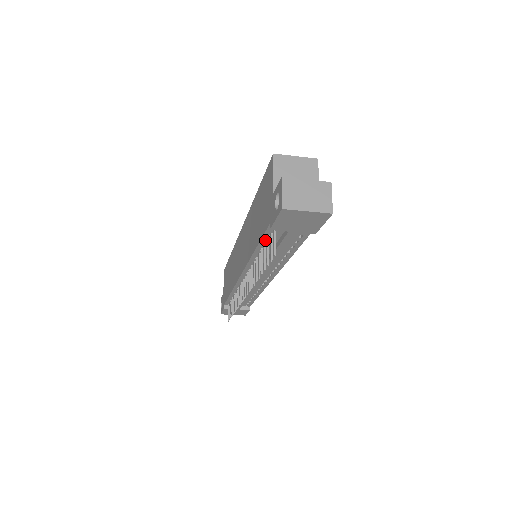
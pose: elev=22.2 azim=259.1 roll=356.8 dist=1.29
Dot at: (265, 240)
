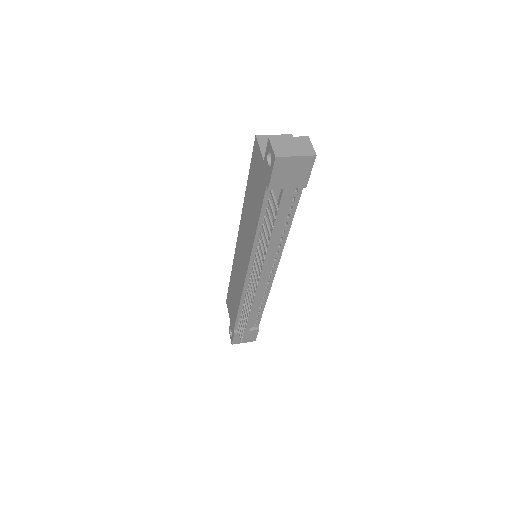
Dot at: (264, 211)
